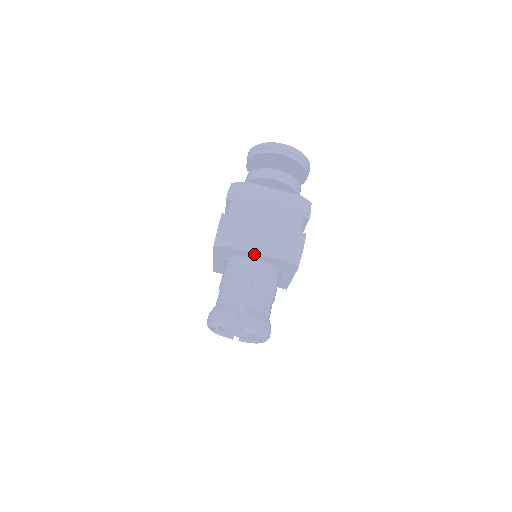
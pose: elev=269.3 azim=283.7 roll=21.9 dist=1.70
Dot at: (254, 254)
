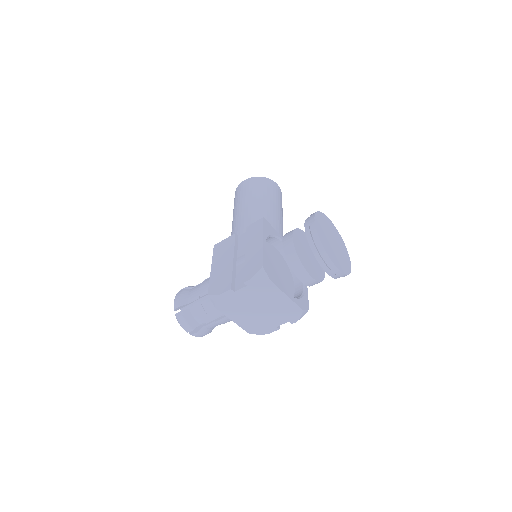
Dot at: (231, 318)
